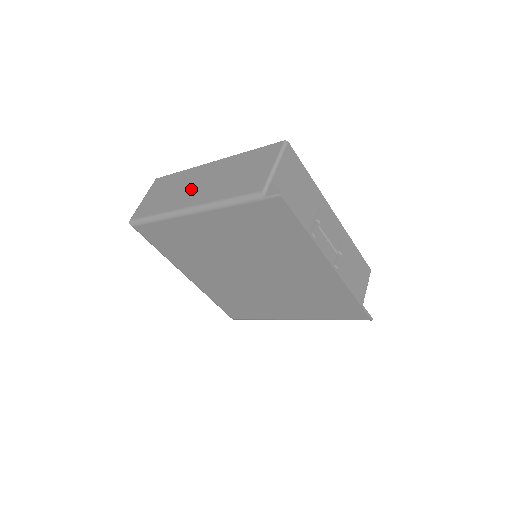
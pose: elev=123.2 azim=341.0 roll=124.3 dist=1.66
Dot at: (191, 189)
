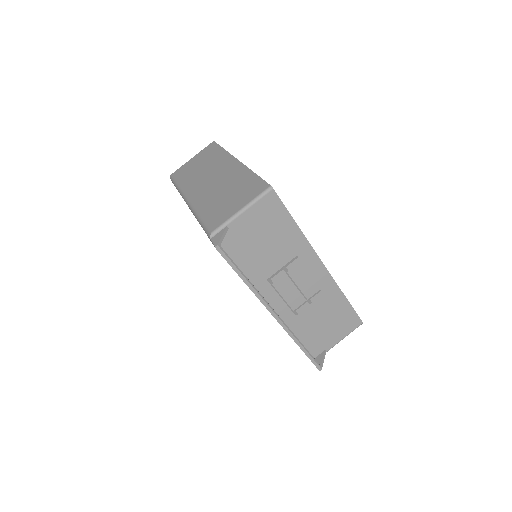
Dot at: (206, 179)
